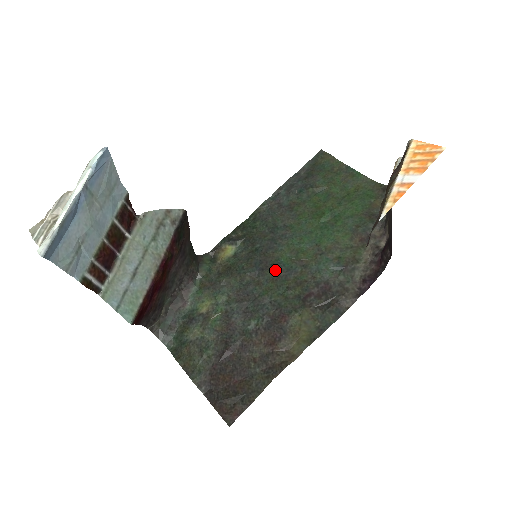
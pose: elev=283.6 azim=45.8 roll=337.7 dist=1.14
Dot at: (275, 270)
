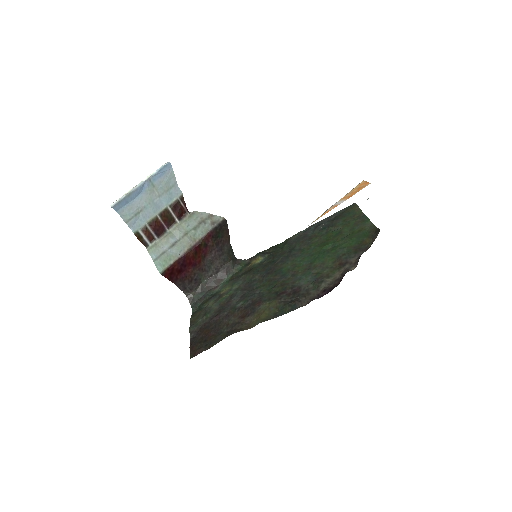
Dot at: (275, 275)
